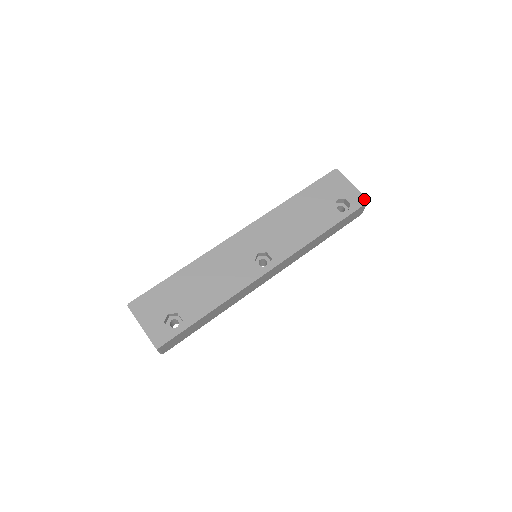
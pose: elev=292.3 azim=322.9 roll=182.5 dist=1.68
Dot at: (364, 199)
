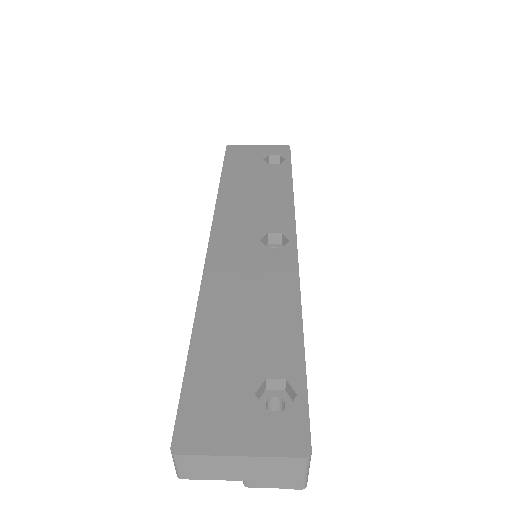
Dot at: (284, 146)
